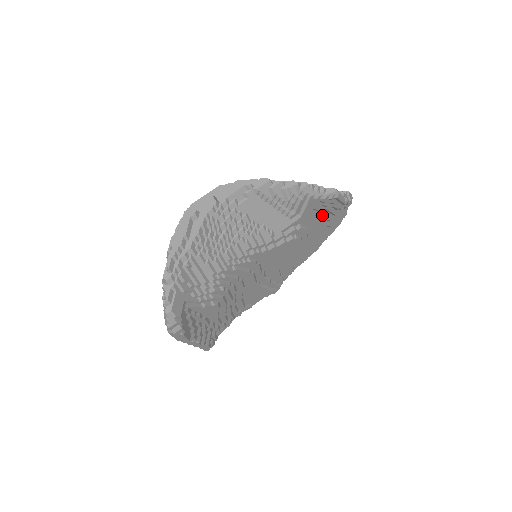
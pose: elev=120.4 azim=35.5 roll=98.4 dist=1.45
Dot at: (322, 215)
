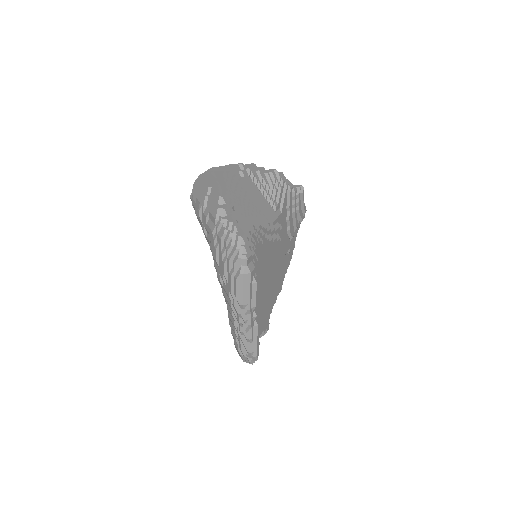
Dot at: (290, 222)
